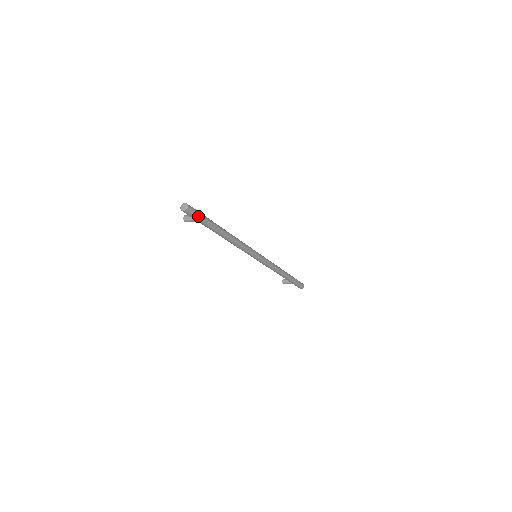
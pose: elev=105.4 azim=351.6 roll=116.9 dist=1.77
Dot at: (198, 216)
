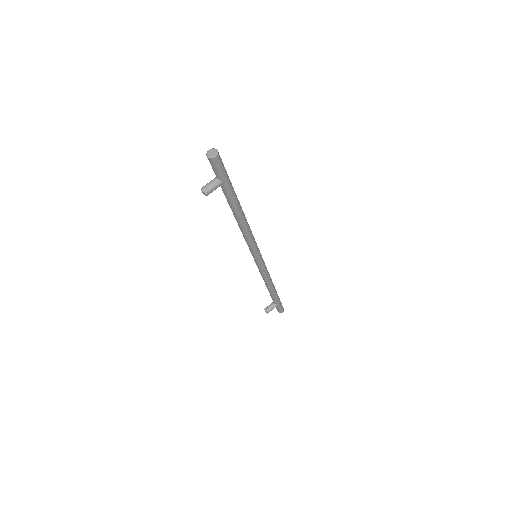
Dot at: (225, 169)
